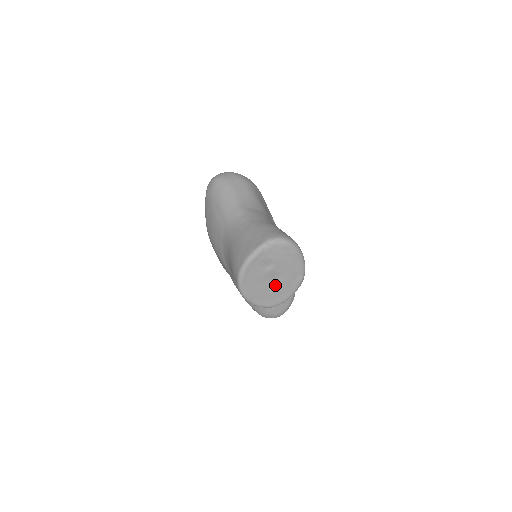
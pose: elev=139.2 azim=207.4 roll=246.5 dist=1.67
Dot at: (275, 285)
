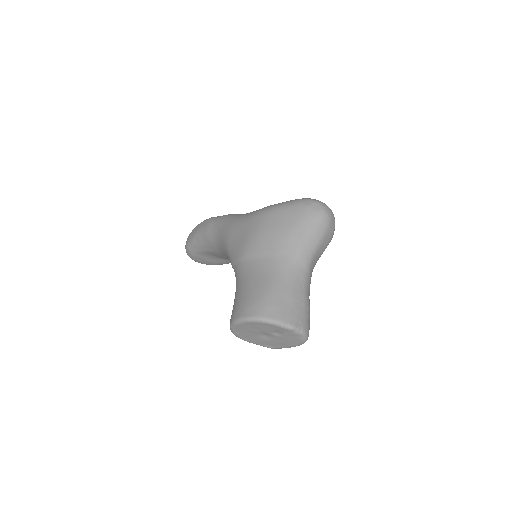
Dot at: (258, 336)
